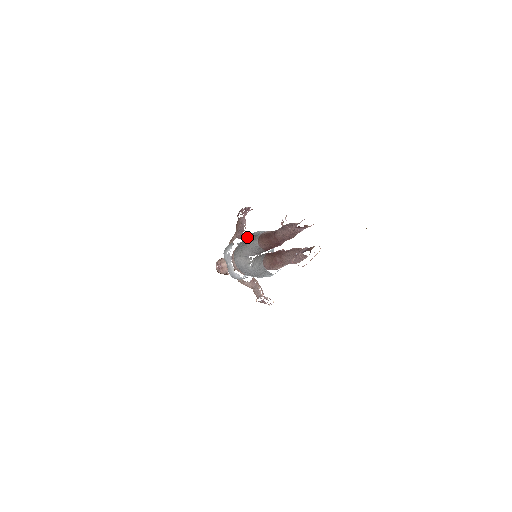
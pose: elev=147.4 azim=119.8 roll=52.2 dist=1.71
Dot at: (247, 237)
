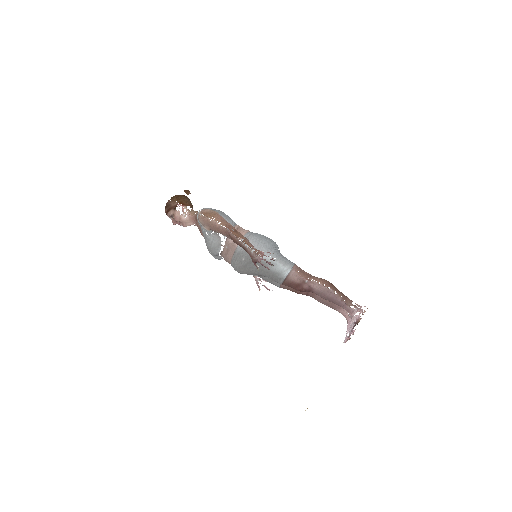
Dot at: (257, 263)
